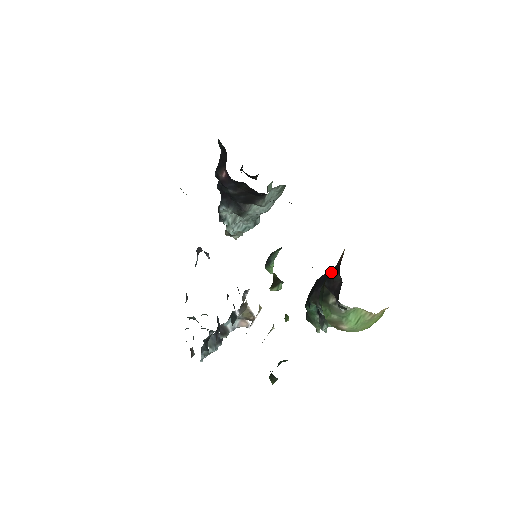
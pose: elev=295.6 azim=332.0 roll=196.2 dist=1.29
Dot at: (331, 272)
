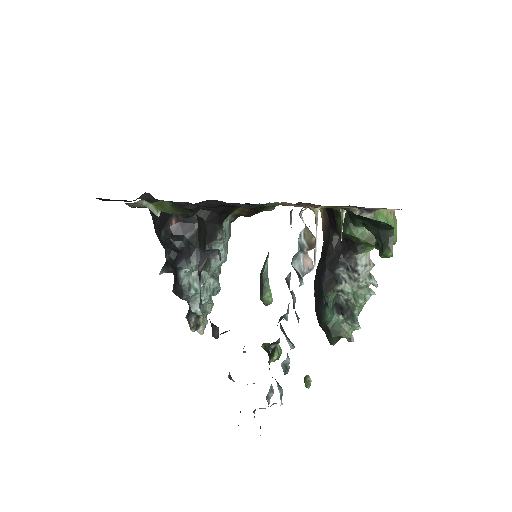
Dot at: (324, 249)
